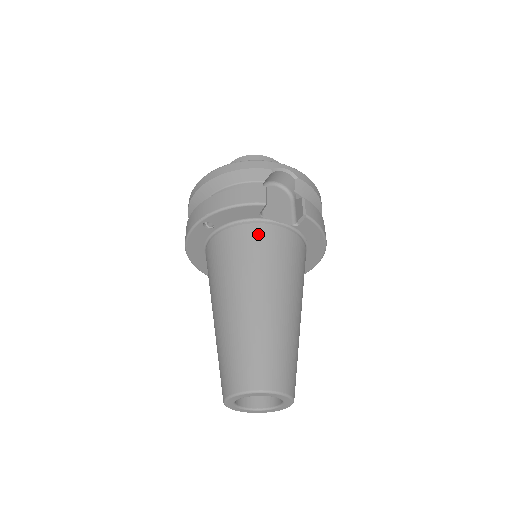
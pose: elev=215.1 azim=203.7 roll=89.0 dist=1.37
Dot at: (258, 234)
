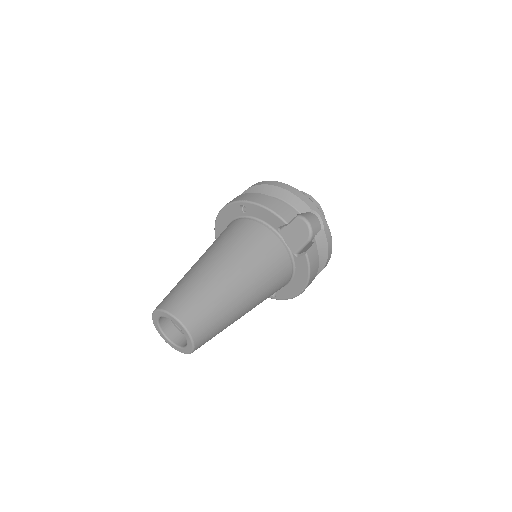
Dot at: (267, 238)
